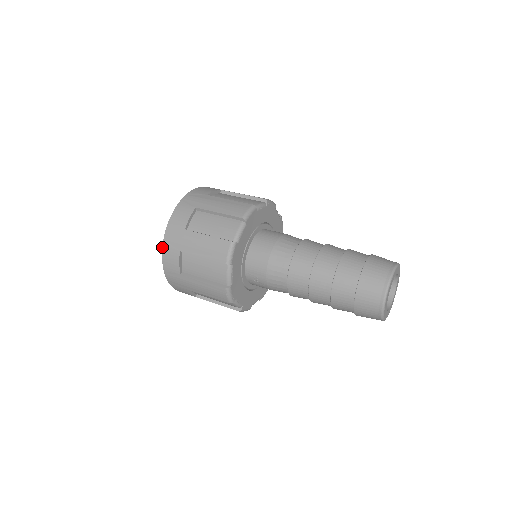
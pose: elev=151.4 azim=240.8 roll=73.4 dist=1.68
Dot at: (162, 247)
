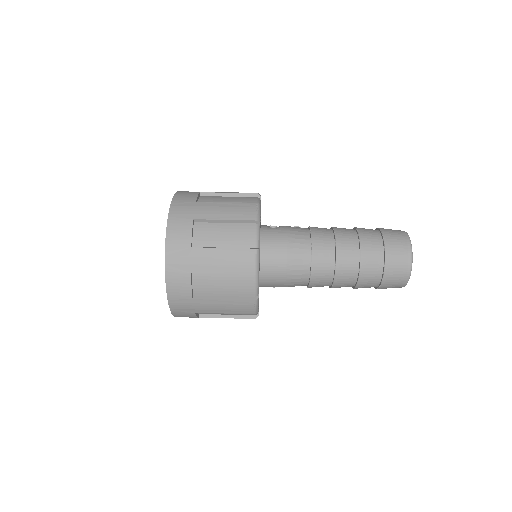
Dot at: (171, 313)
